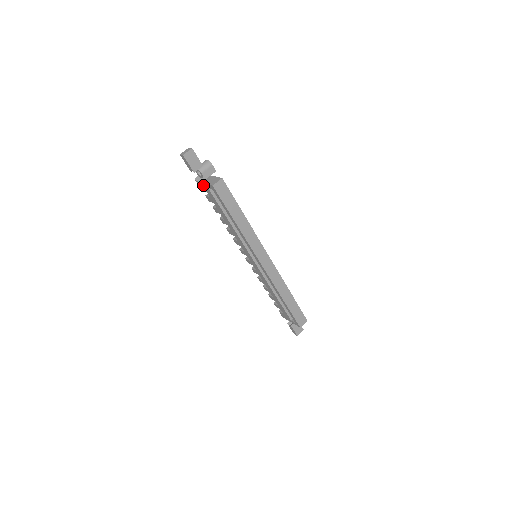
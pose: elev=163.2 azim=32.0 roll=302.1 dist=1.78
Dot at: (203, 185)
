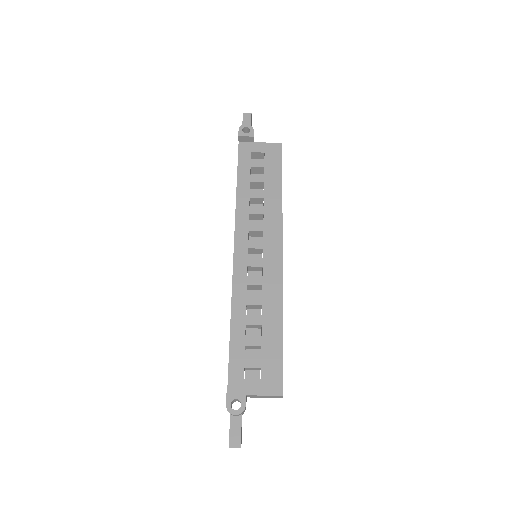
Dot at: occluded
